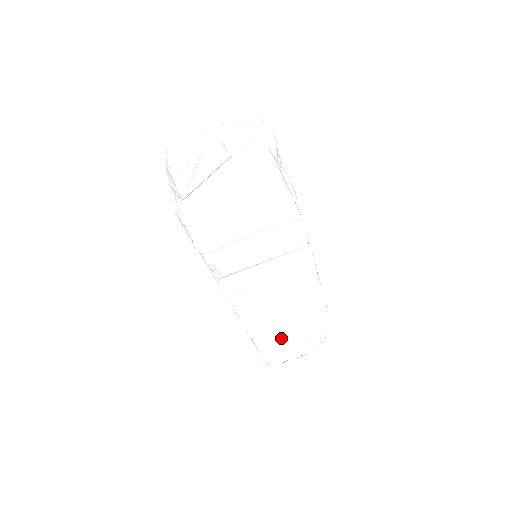
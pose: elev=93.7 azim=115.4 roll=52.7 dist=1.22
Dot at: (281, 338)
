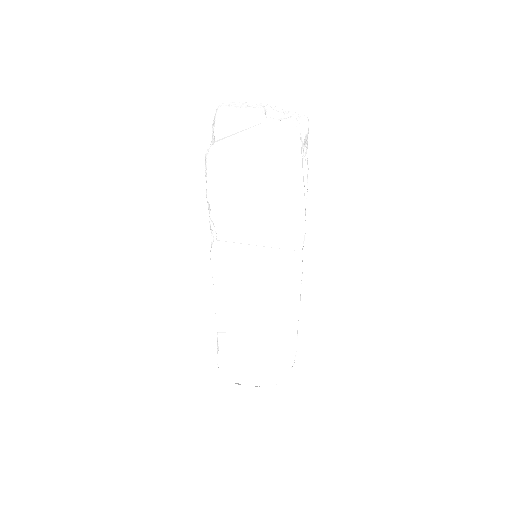
Dot at: (244, 349)
